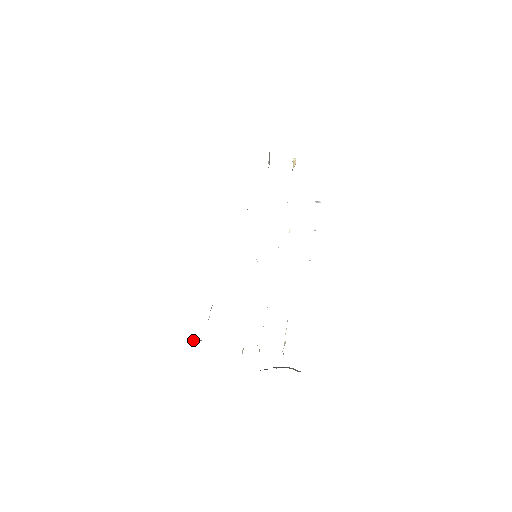
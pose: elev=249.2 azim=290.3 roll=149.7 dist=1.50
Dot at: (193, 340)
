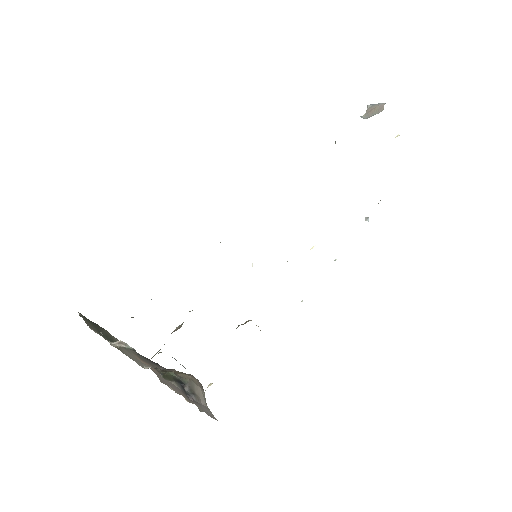
Dot at: (119, 342)
